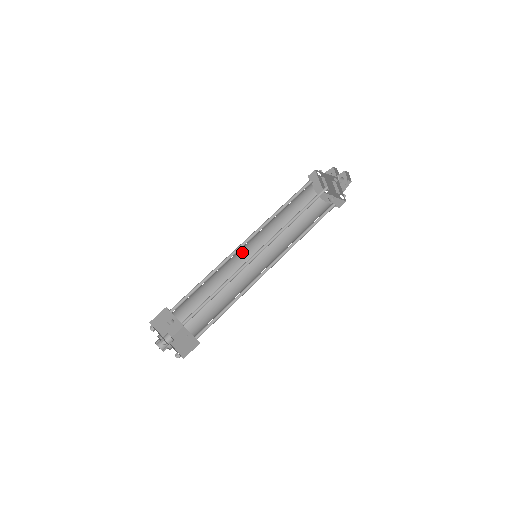
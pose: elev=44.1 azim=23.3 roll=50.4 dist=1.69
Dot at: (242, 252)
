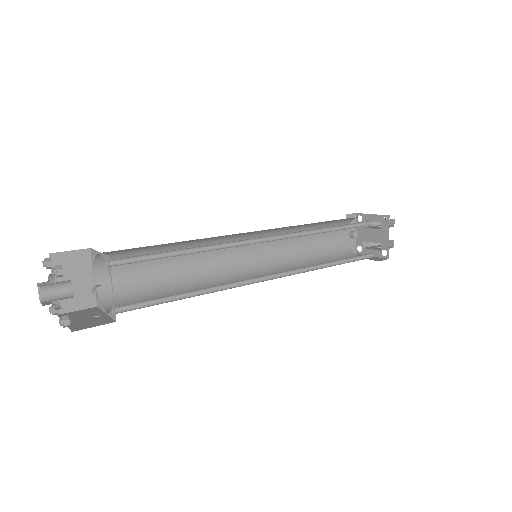
Dot at: occluded
